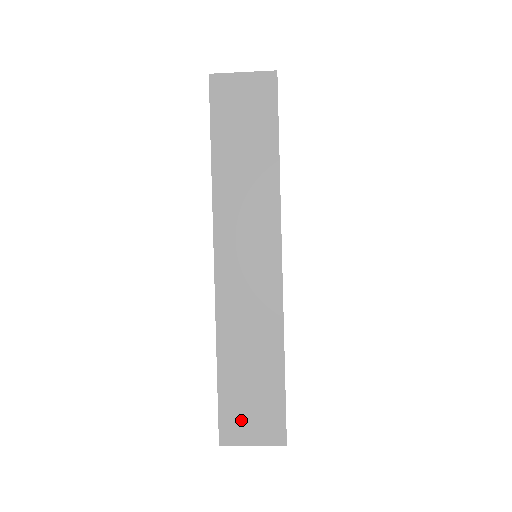
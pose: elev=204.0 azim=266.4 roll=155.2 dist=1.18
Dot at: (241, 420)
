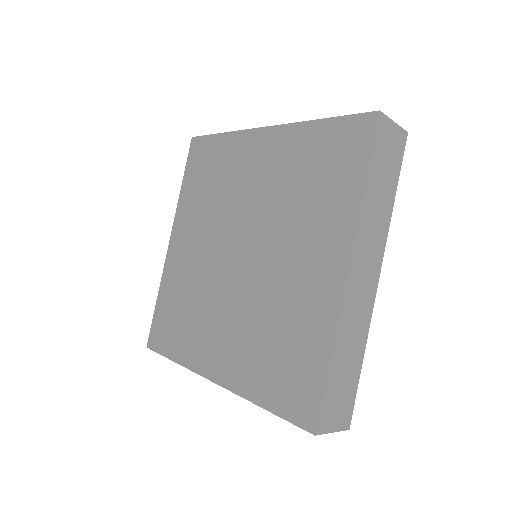
Dot at: (332, 411)
